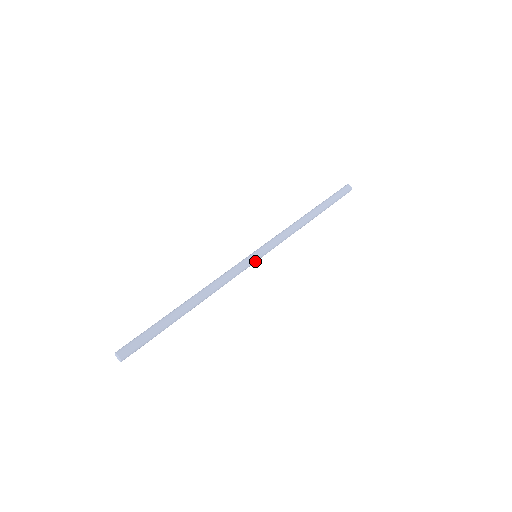
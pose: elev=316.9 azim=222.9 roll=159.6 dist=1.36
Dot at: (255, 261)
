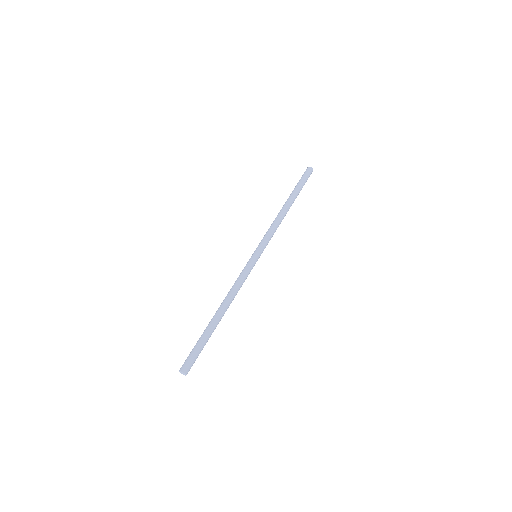
Dot at: (257, 260)
